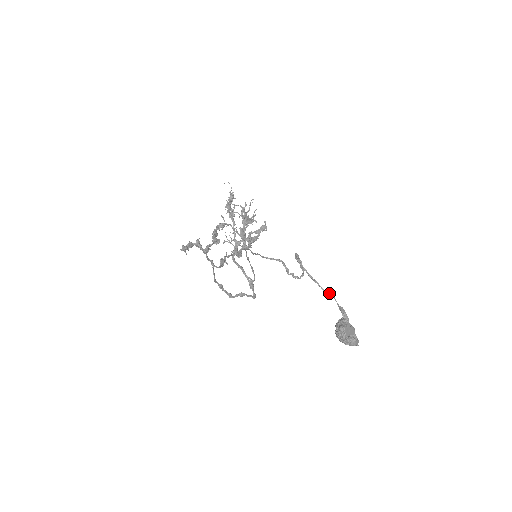
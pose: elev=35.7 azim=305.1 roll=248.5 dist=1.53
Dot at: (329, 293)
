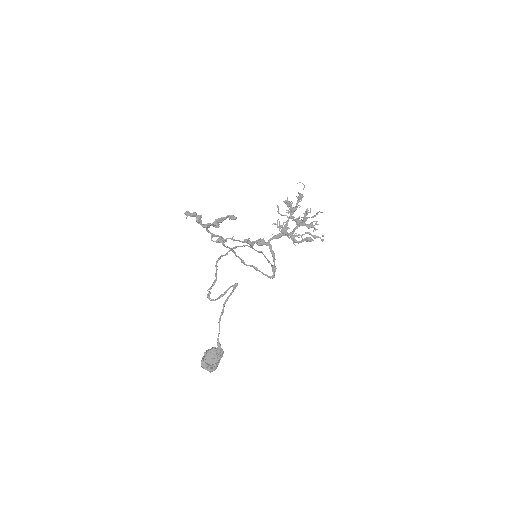
Dot at: (219, 327)
